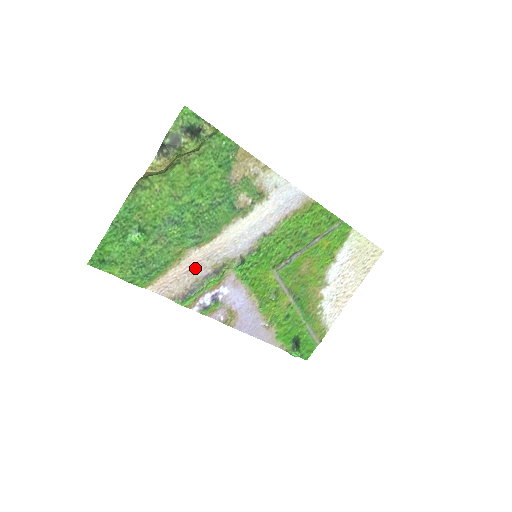
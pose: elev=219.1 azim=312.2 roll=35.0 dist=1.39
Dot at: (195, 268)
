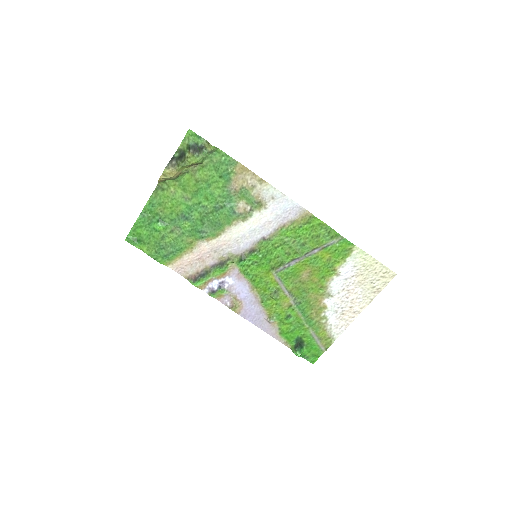
Dot at: (205, 257)
